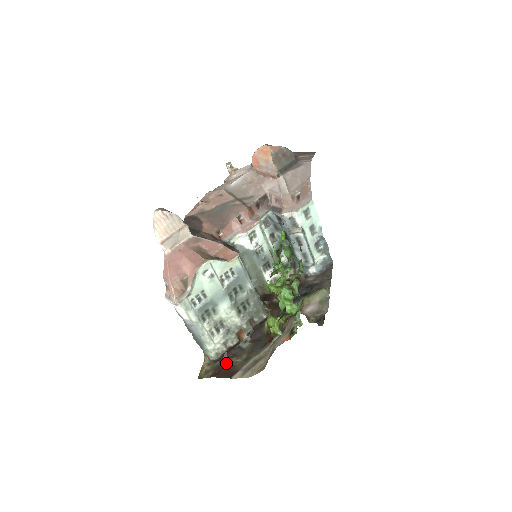
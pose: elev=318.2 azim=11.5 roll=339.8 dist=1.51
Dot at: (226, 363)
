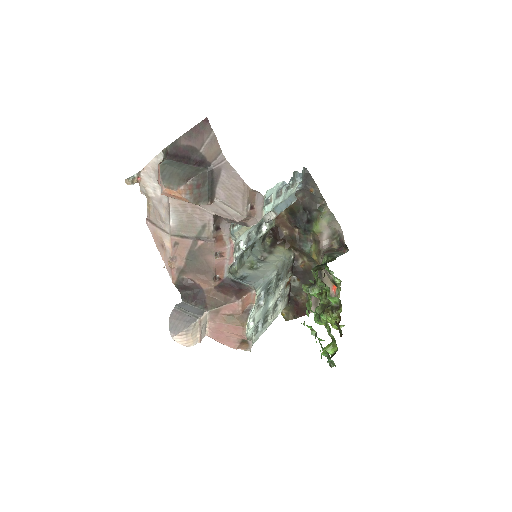
Dot at: (296, 304)
